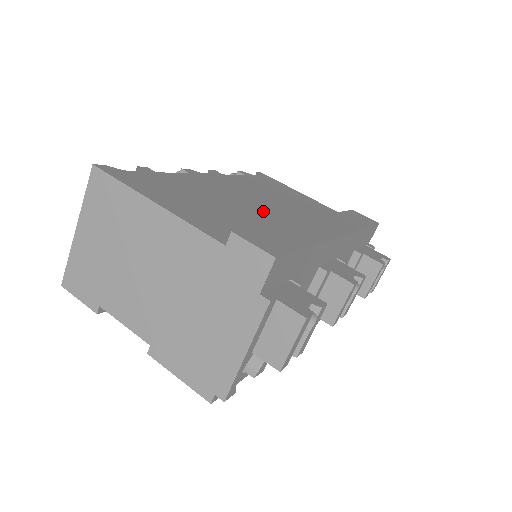
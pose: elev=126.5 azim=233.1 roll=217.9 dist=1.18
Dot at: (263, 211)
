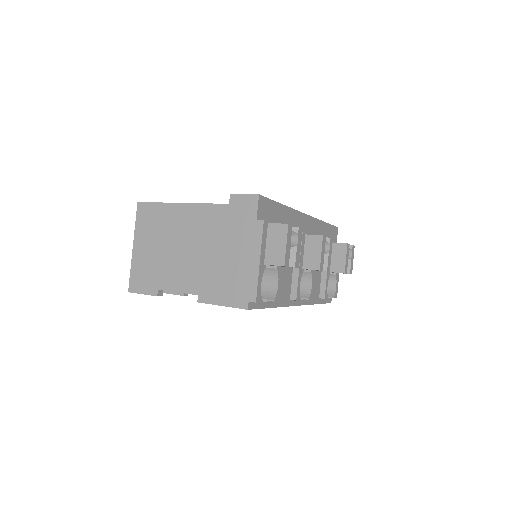
Dot at: occluded
